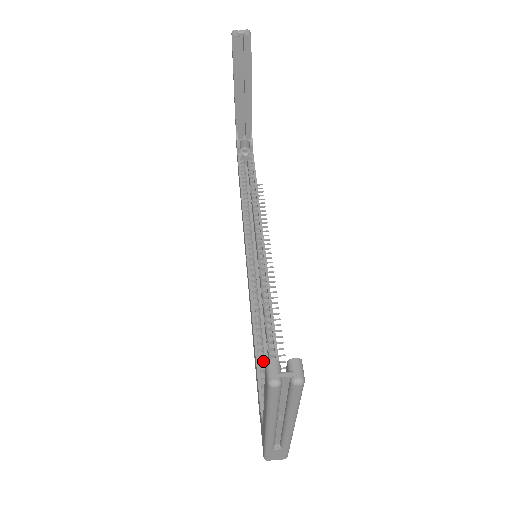
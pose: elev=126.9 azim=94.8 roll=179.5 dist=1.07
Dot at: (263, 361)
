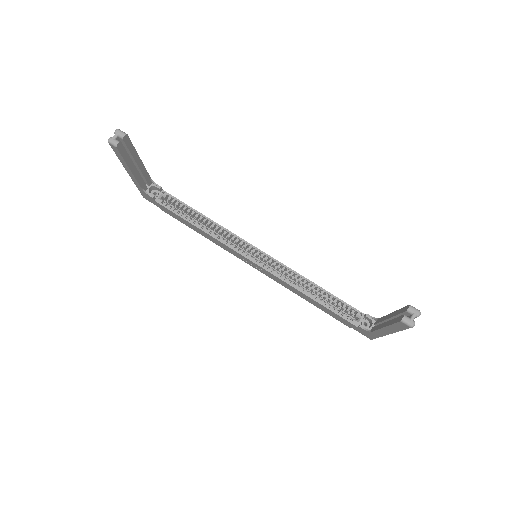
Dot at: (328, 304)
